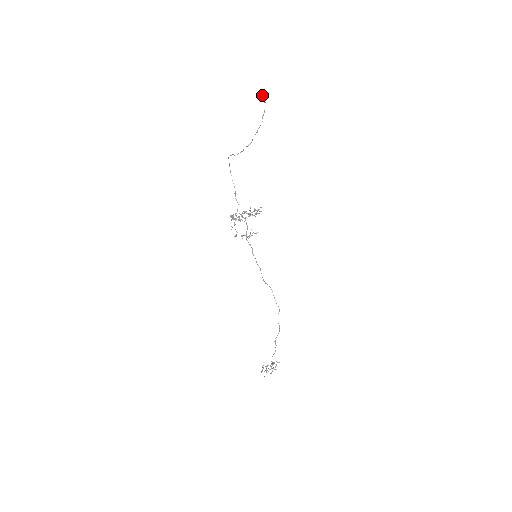
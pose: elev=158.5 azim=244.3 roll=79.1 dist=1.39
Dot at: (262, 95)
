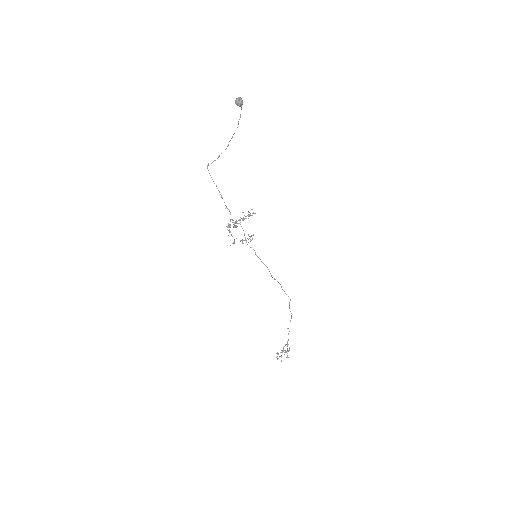
Dot at: (241, 103)
